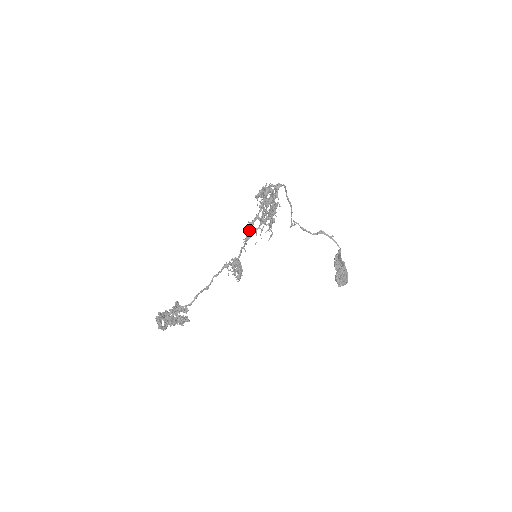
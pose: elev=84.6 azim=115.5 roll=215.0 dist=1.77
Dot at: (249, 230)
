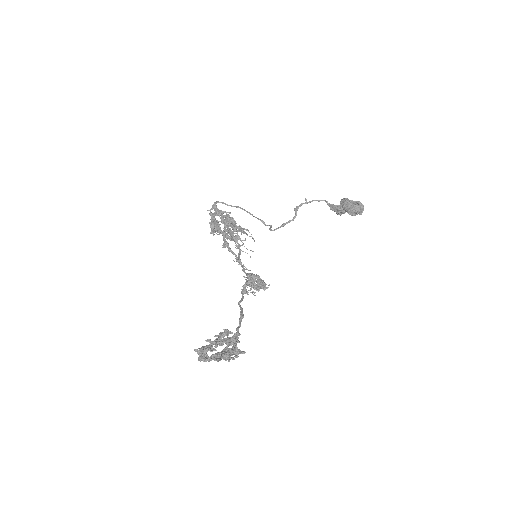
Dot at: (230, 250)
